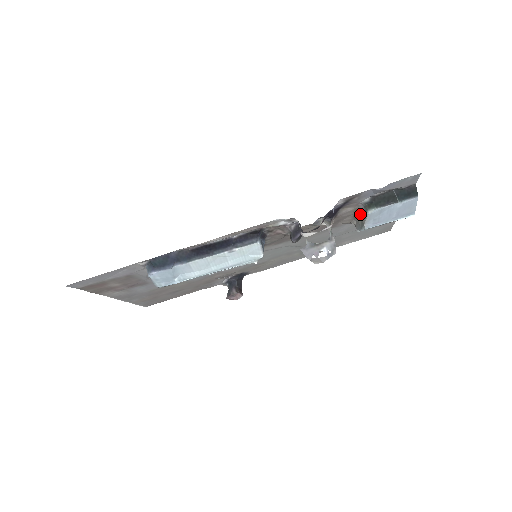
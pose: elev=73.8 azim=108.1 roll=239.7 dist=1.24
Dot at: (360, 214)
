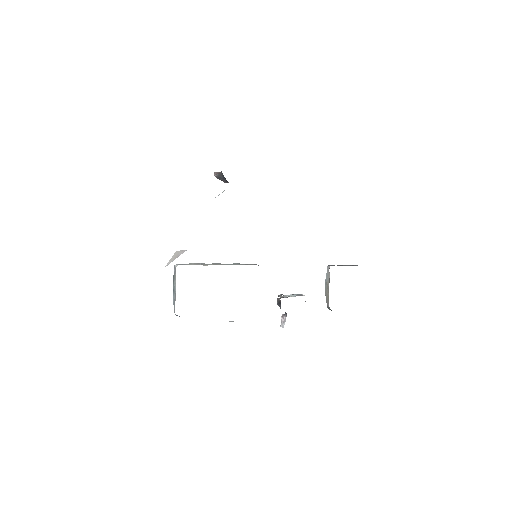
Dot at: (328, 295)
